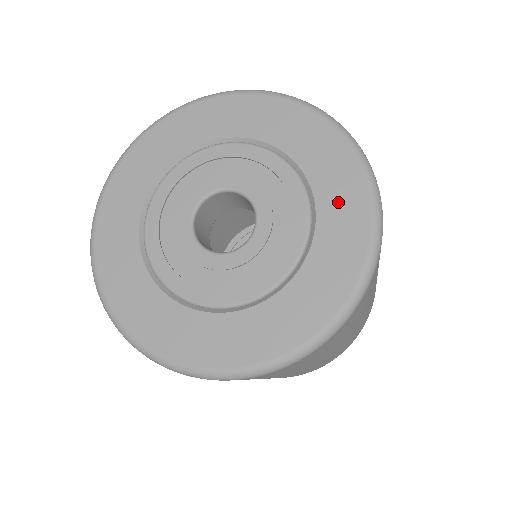
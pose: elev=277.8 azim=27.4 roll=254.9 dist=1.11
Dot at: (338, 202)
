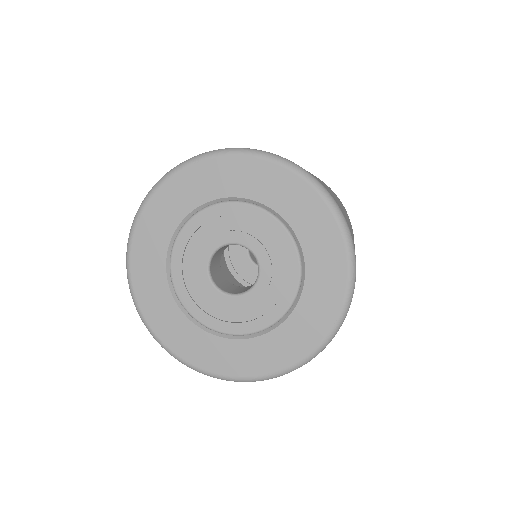
Dot at: (311, 314)
